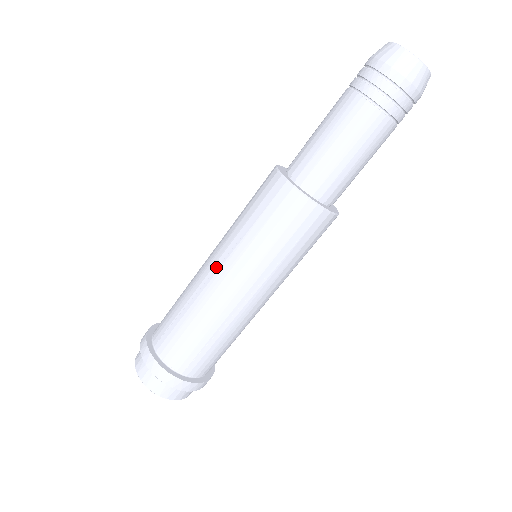
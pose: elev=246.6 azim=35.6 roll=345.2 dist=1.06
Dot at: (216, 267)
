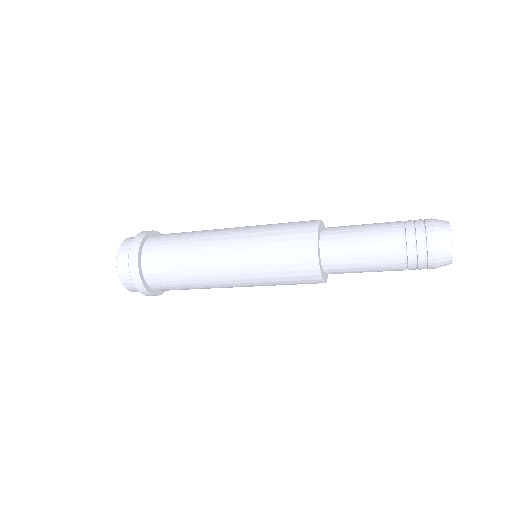
Dot at: (227, 256)
